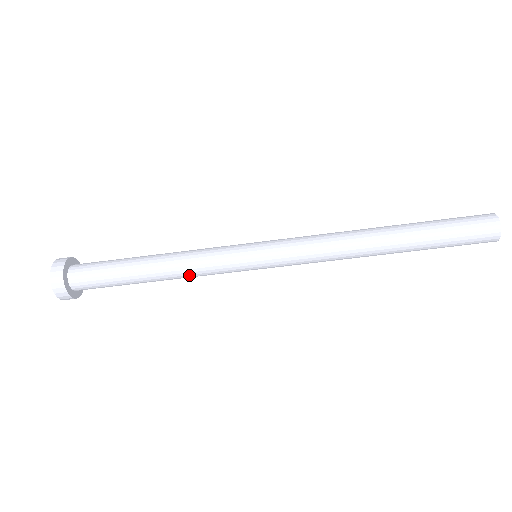
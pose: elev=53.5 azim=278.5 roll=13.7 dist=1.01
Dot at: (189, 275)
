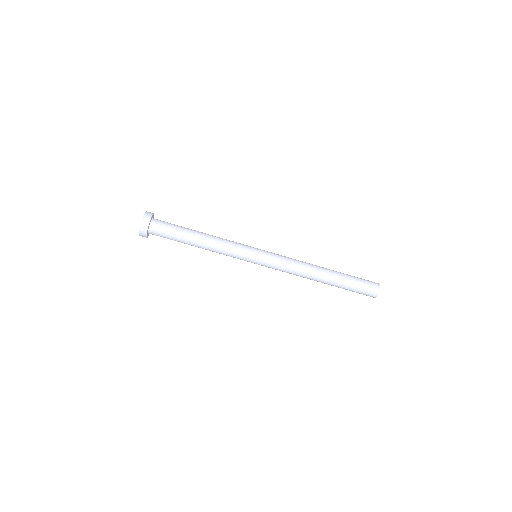
Dot at: (218, 250)
